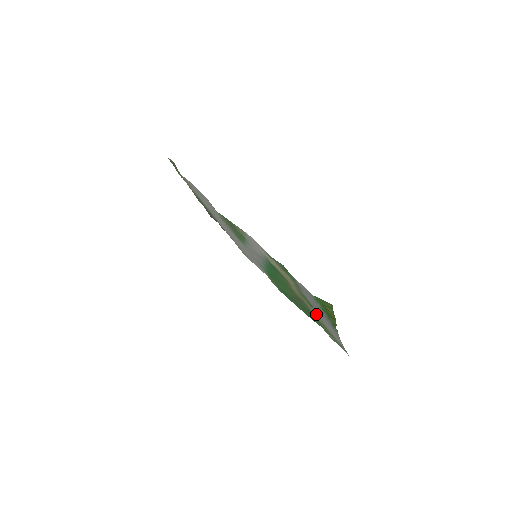
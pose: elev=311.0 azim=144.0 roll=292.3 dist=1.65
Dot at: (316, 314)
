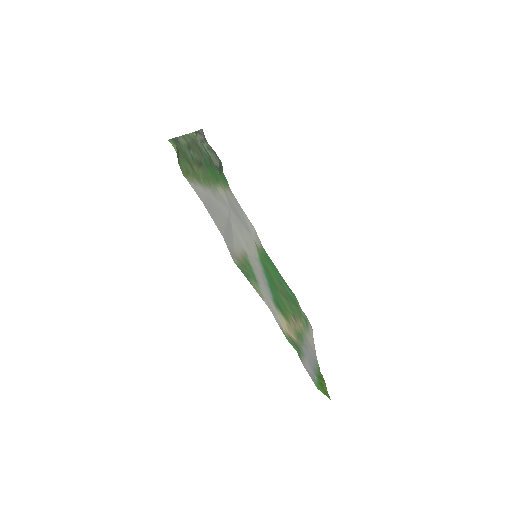
Dot at: (302, 331)
